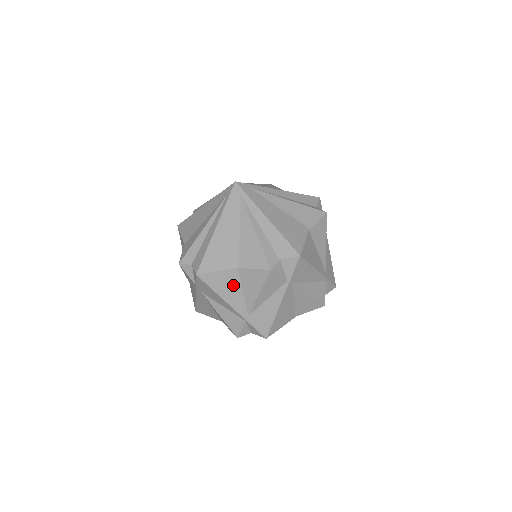
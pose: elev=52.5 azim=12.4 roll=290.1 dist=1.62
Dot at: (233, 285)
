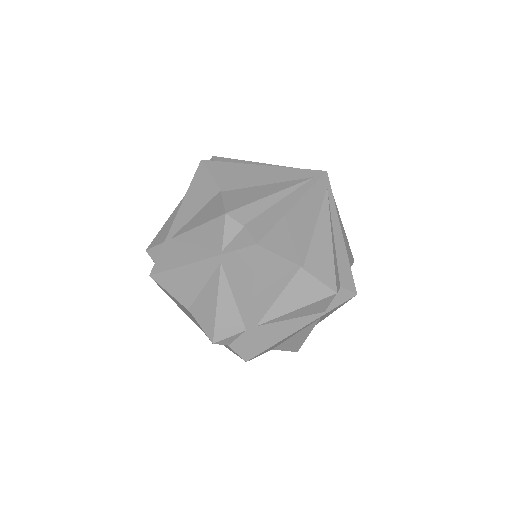
Dot at: (278, 282)
